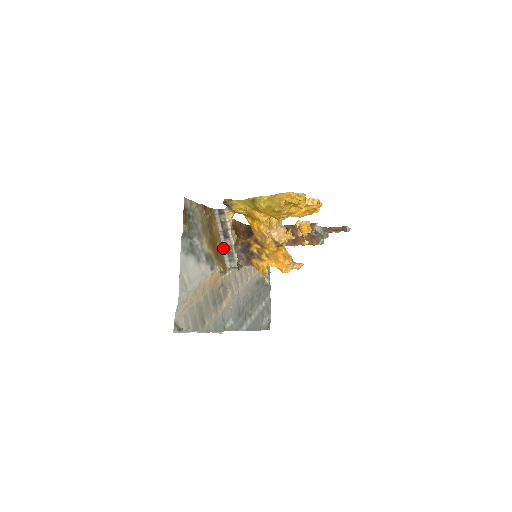
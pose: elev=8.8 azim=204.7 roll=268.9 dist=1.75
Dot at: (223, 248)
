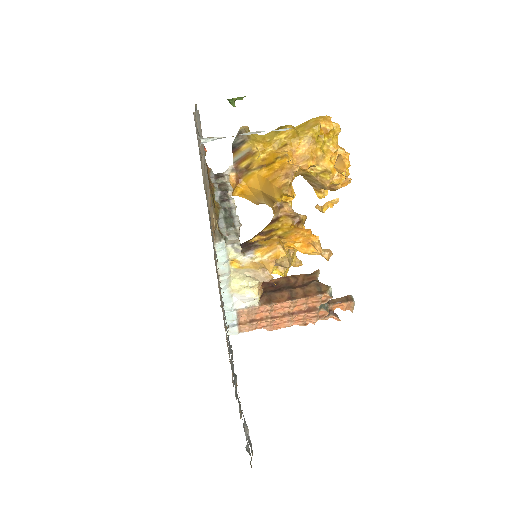
Dot at: (219, 208)
